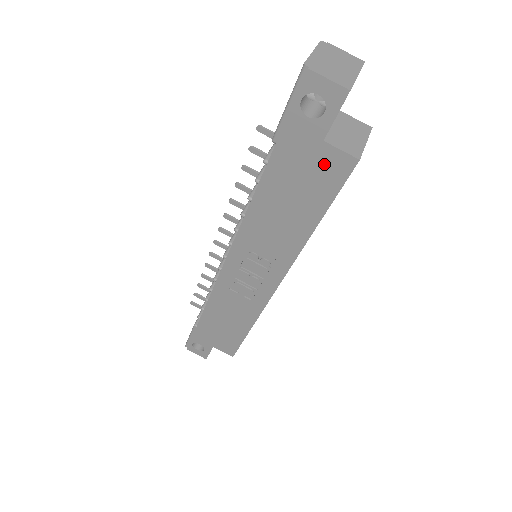
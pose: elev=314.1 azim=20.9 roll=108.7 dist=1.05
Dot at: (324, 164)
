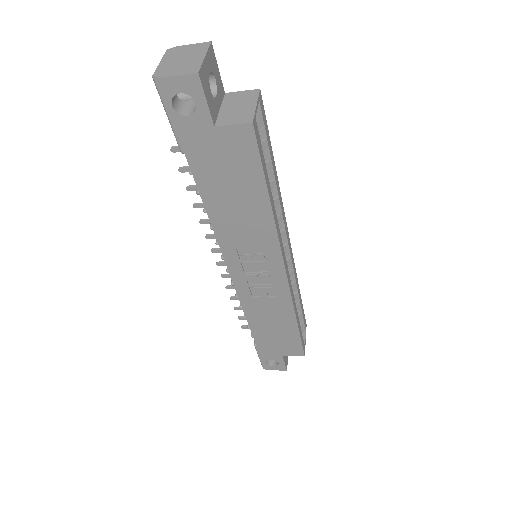
Dot at: (231, 145)
